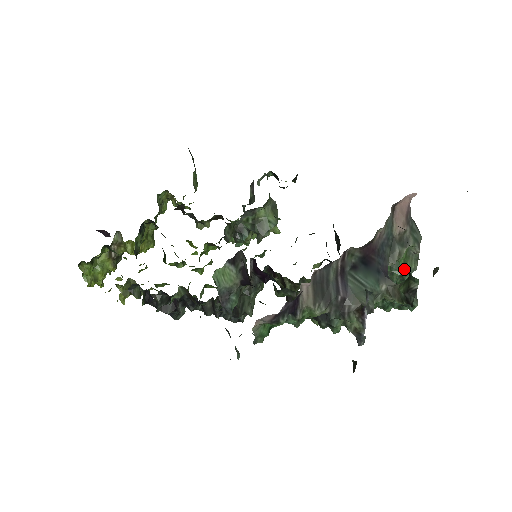
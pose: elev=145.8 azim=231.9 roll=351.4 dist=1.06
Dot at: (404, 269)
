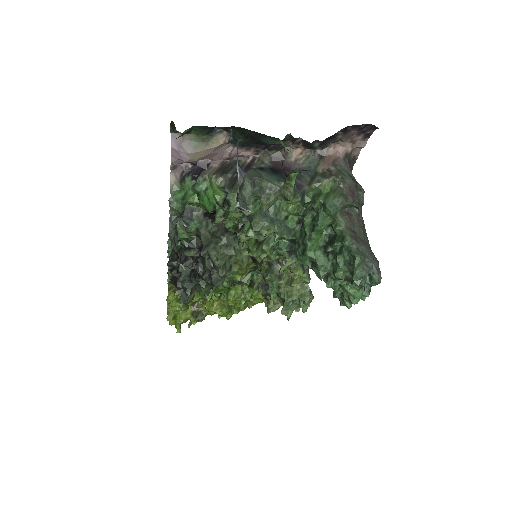
Dot at: (326, 198)
